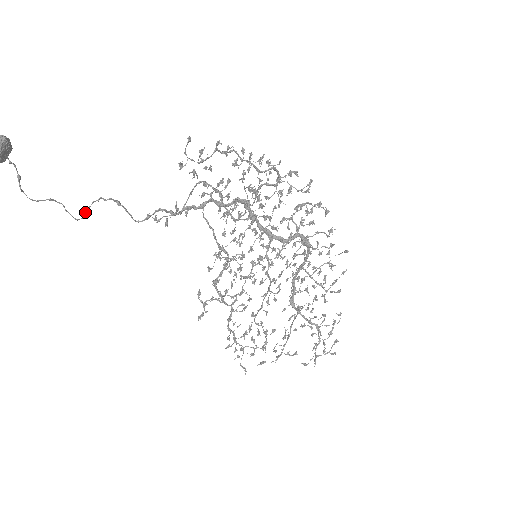
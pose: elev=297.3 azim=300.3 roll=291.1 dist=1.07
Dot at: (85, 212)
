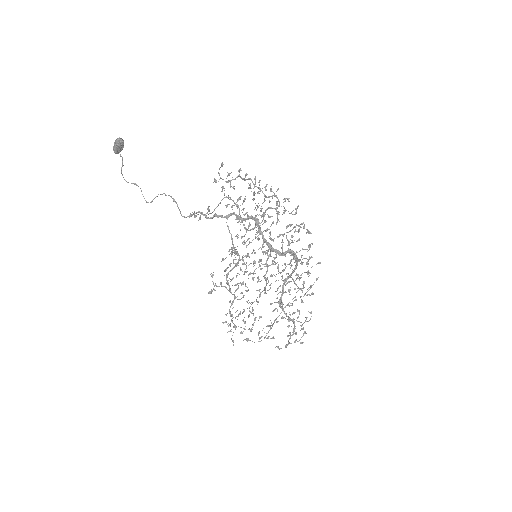
Dot at: occluded
